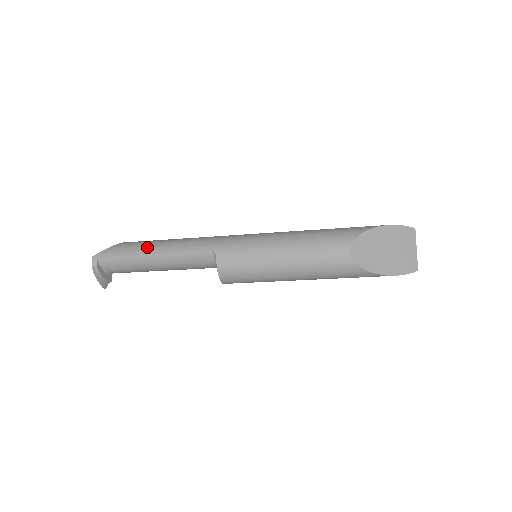
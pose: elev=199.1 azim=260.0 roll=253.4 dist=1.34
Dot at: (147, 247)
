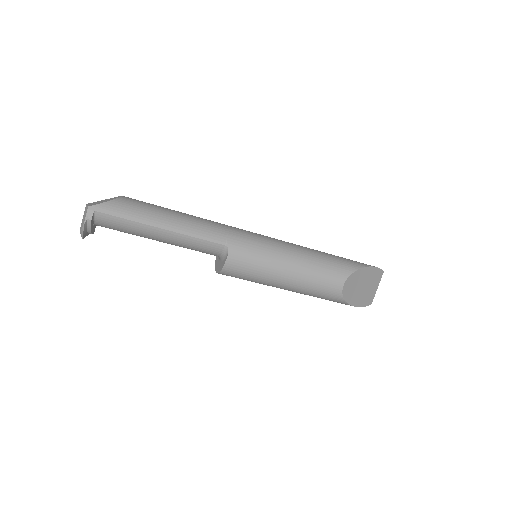
Dot at: (156, 217)
